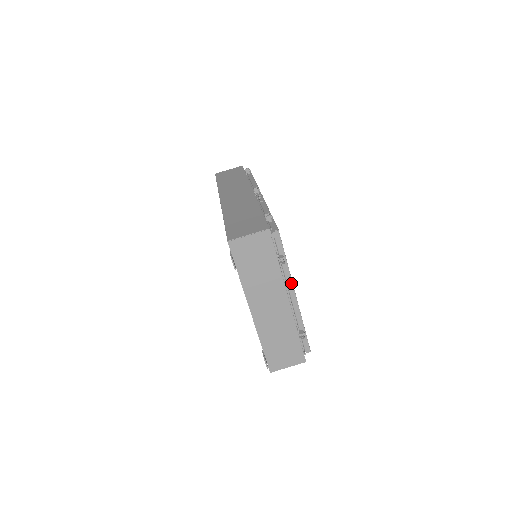
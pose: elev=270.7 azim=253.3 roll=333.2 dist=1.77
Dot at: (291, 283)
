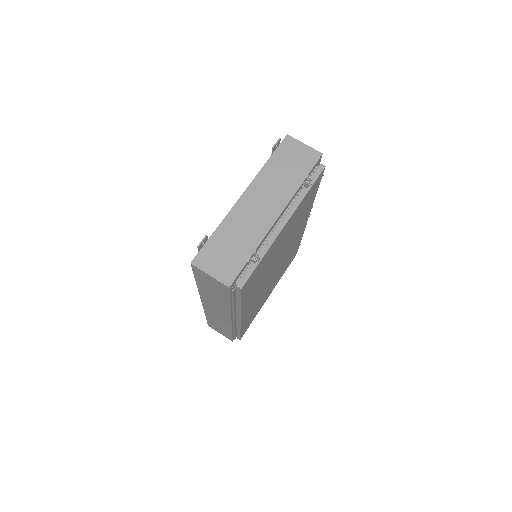
Dot at: (293, 210)
